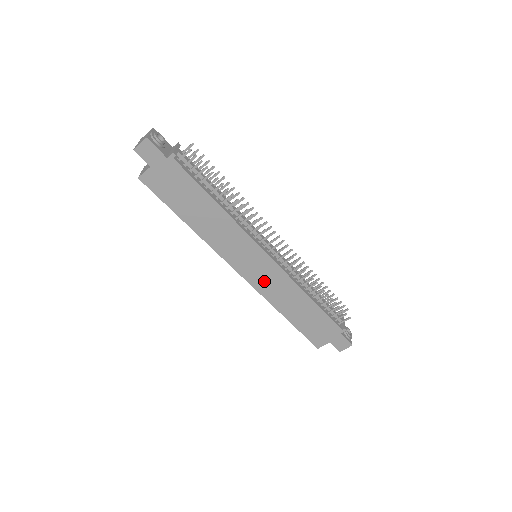
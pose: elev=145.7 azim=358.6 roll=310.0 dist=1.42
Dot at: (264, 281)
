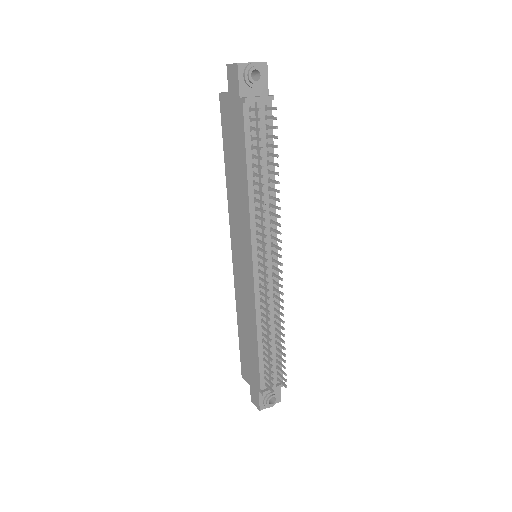
Dot at: (241, 280)
